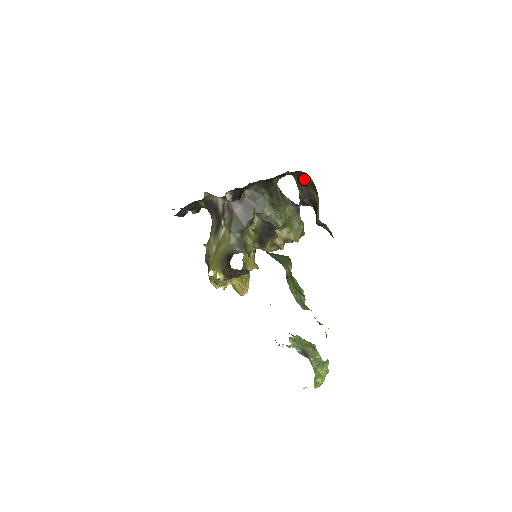
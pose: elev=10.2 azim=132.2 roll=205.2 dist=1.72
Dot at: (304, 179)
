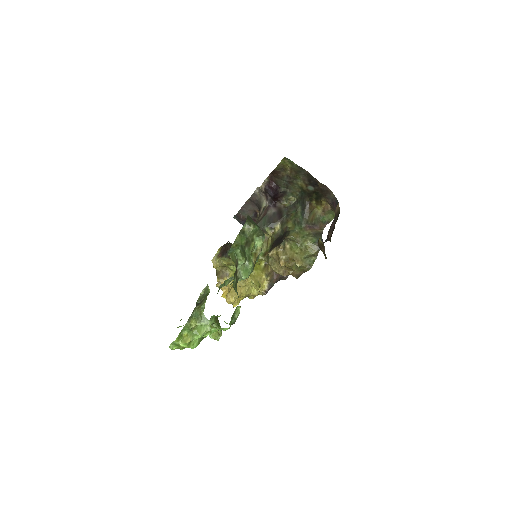
Dot at: (336, 210)
